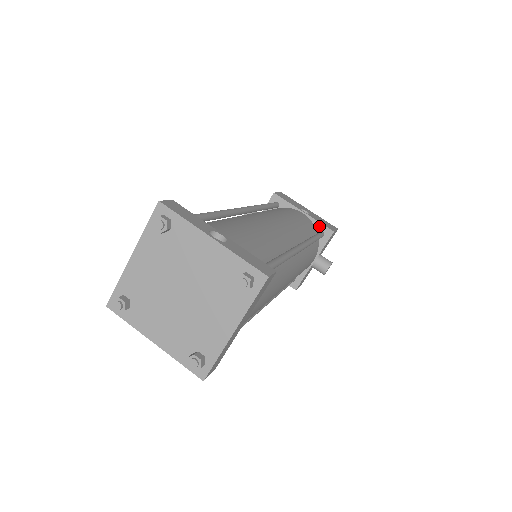
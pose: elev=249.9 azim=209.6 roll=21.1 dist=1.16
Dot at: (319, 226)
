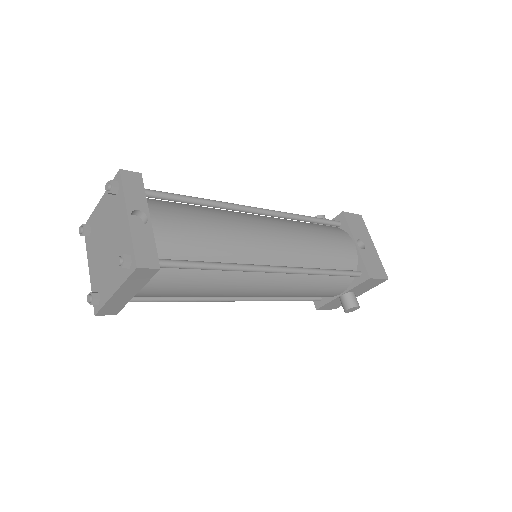
Dot at: (361, 265)
